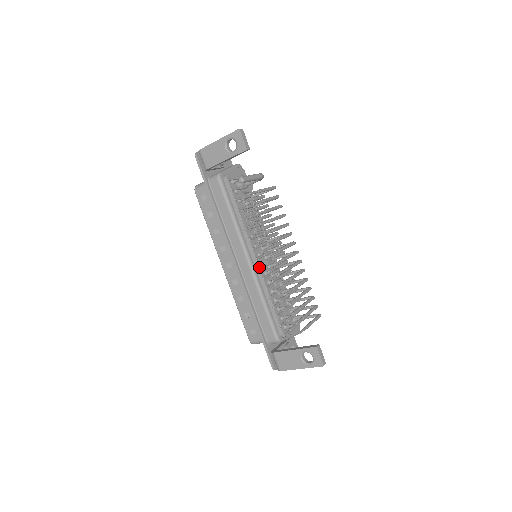
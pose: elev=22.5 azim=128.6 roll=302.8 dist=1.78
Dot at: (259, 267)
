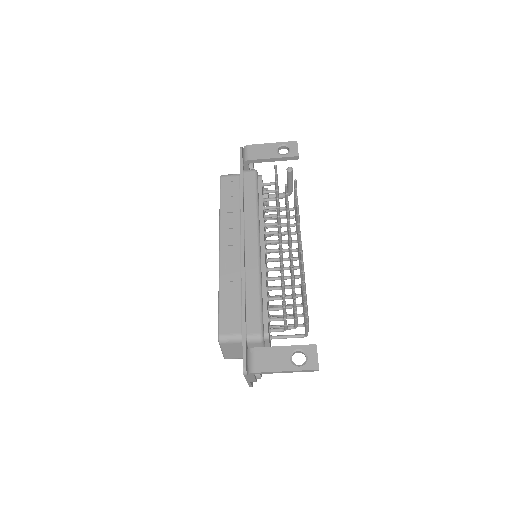
Dot at: (280, 243)
